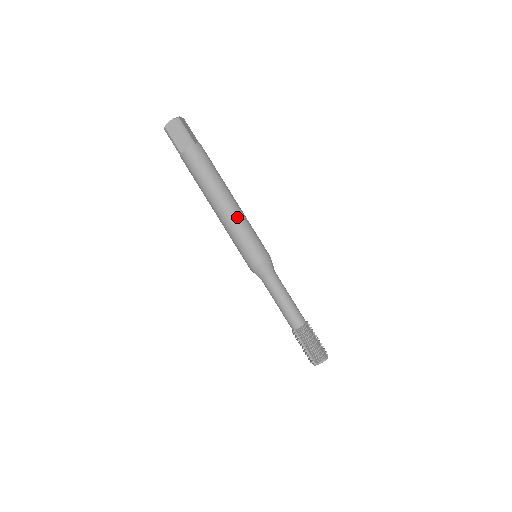
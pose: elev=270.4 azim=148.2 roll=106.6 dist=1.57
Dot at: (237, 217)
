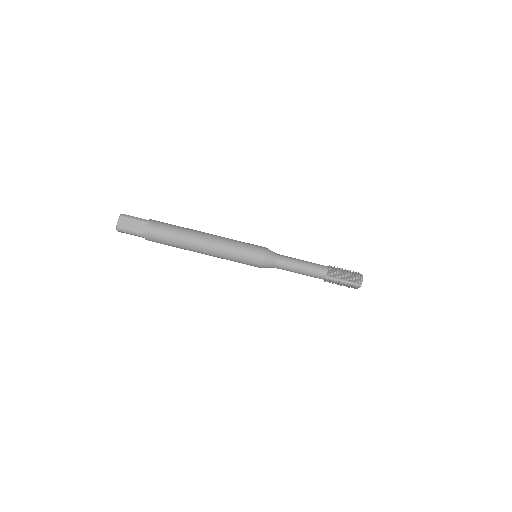
Dot at: (221, 240)
